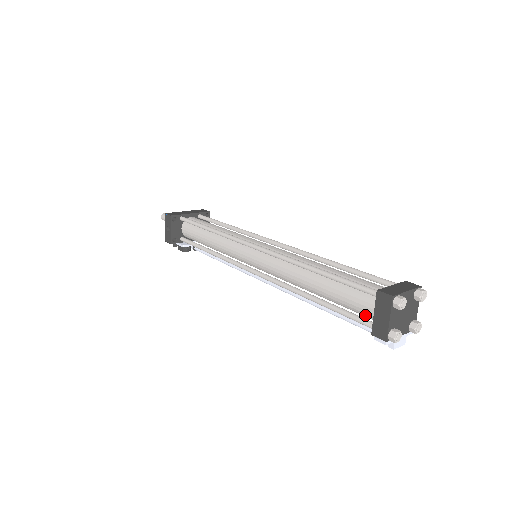
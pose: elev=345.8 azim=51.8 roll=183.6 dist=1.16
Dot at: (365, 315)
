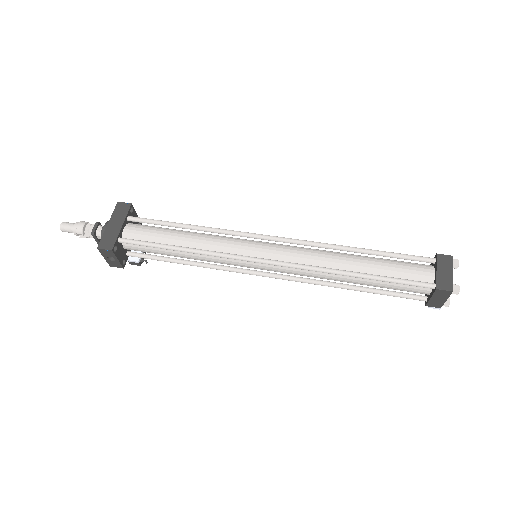
Dot at: occluded
